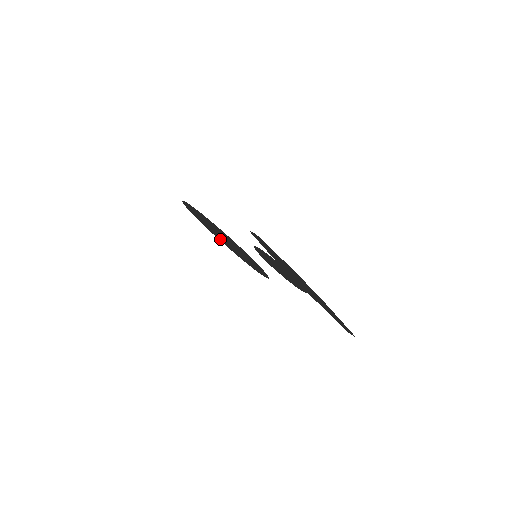
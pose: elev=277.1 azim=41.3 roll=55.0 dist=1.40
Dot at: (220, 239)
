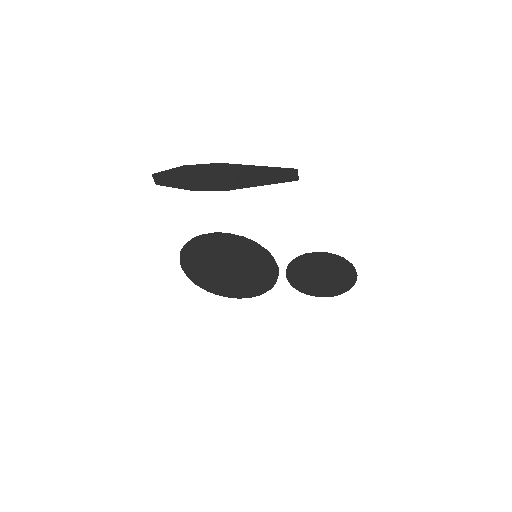
Dot at: (246, 289)
